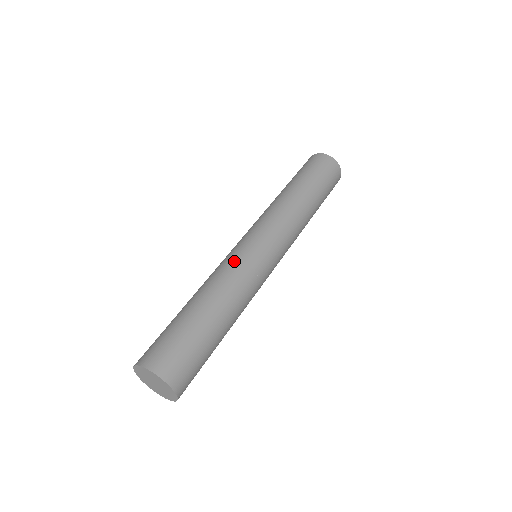
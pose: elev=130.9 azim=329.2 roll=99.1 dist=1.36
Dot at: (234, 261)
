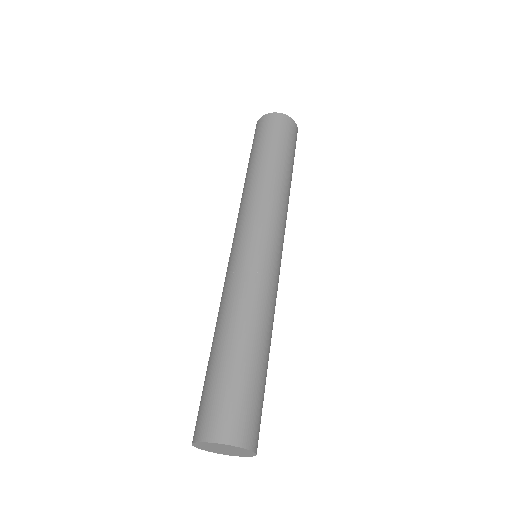
Dot at: (229, 277)
